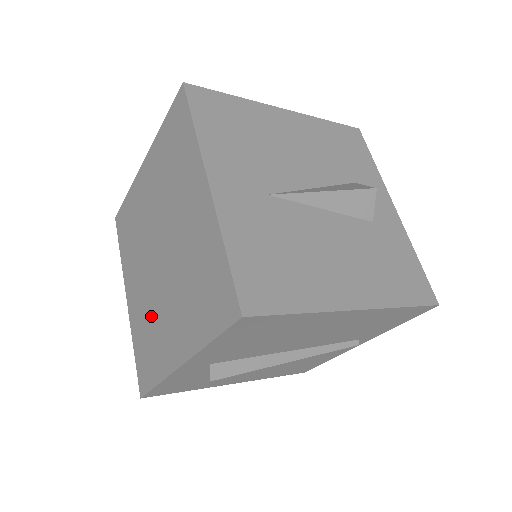
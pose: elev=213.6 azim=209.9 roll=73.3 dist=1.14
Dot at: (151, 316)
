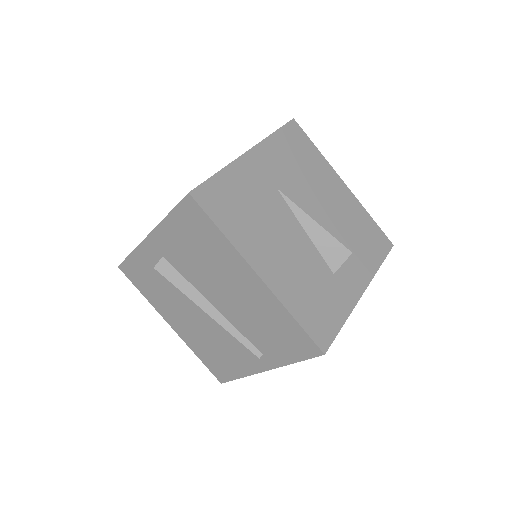
Dot at: occluded
